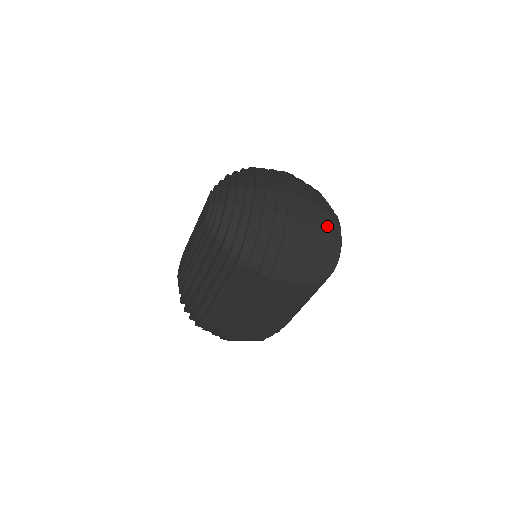
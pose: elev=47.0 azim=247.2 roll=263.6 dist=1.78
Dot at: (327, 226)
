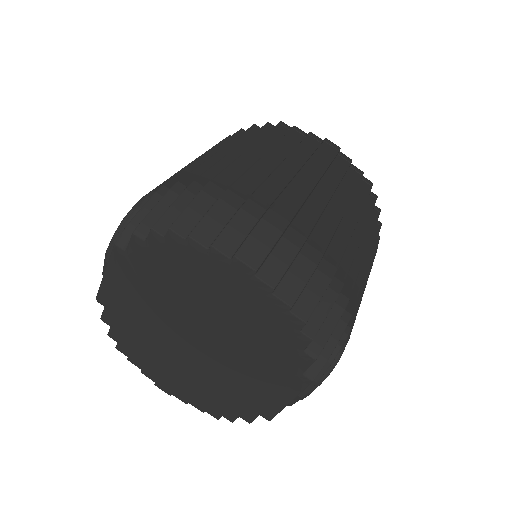
Dot at: occluded
